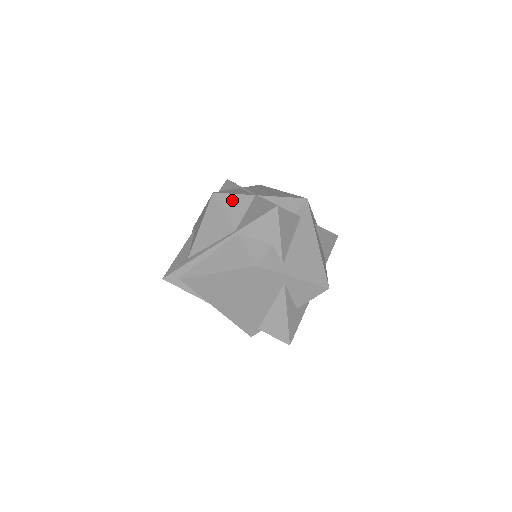
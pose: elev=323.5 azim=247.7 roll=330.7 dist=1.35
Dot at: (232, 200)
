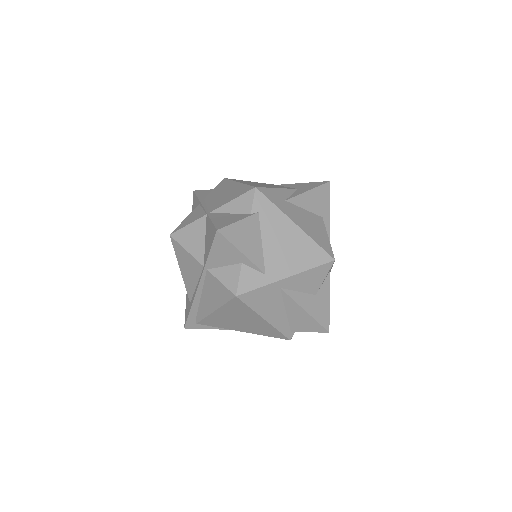
Dot at: (188, 233)
